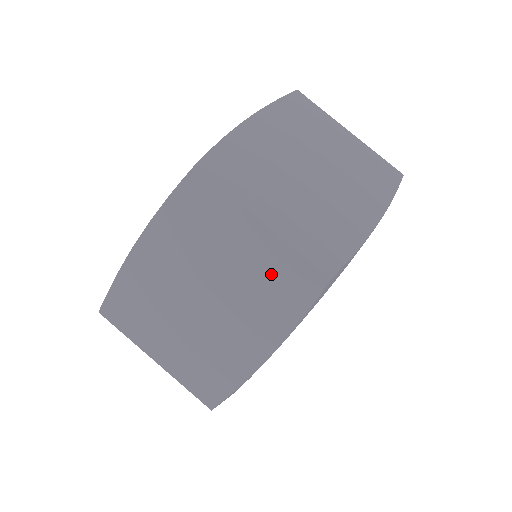
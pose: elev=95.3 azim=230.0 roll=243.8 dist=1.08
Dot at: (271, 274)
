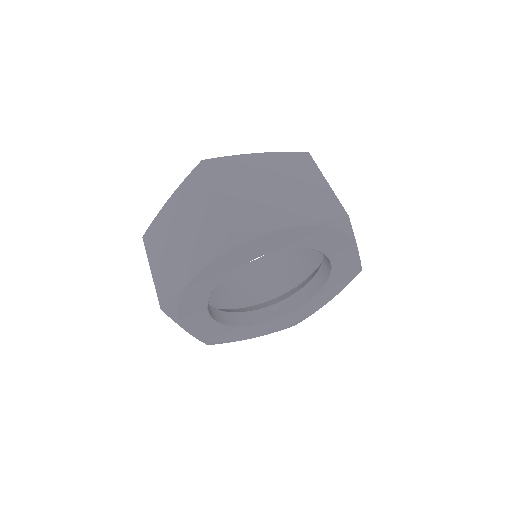
Dot at: (319, 199)
